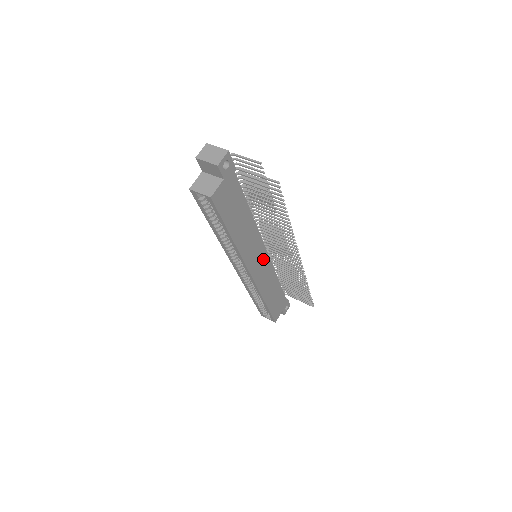
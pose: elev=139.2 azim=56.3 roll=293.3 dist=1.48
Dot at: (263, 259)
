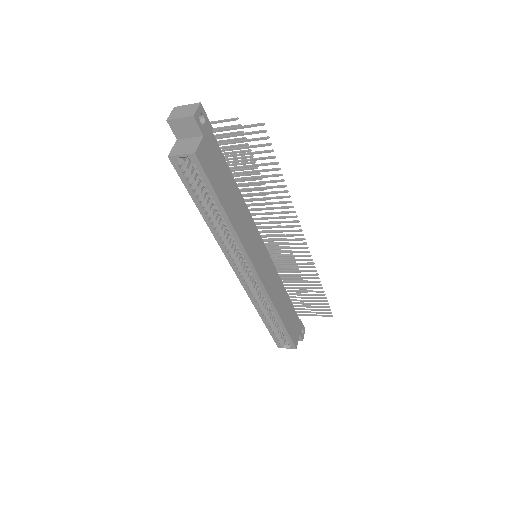
Dot at: (265, 257)
